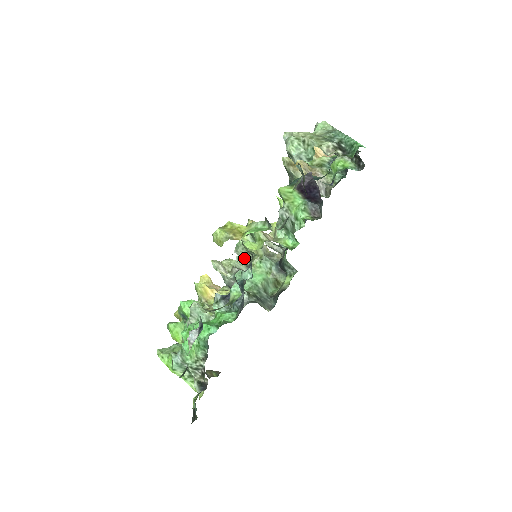
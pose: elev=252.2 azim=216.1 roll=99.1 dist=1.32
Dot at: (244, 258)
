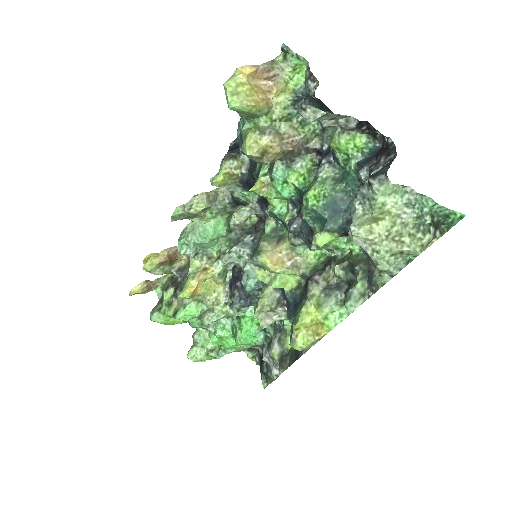
Dot at: (229, 254)
